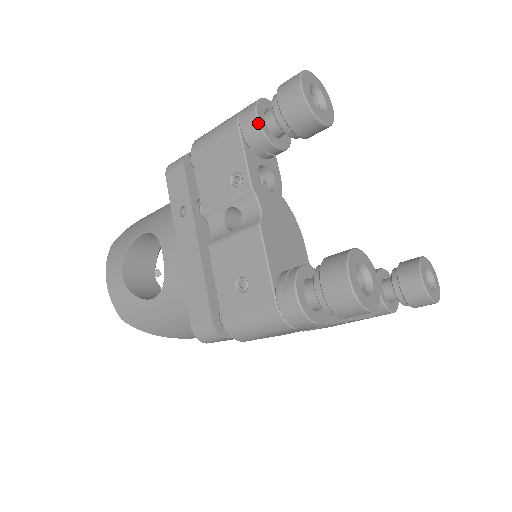
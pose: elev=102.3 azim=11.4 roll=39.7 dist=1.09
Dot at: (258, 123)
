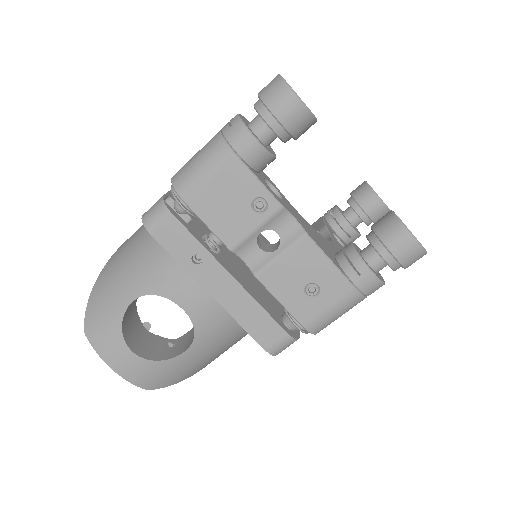
Dot at: (260, 144)
